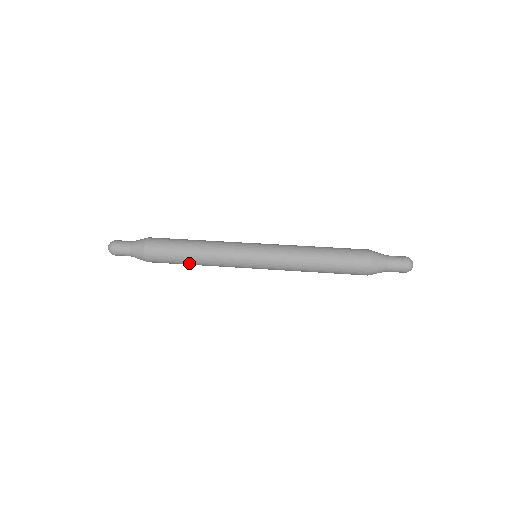
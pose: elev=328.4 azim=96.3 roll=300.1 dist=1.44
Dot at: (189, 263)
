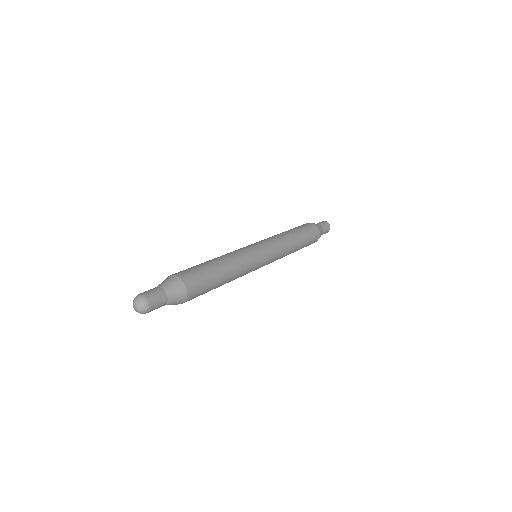
Dot at: (223, 276)
